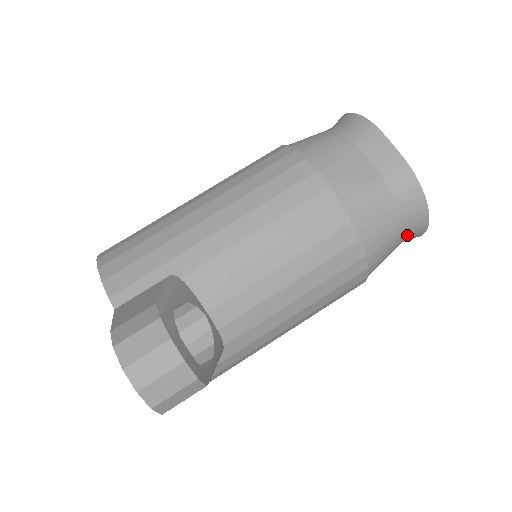
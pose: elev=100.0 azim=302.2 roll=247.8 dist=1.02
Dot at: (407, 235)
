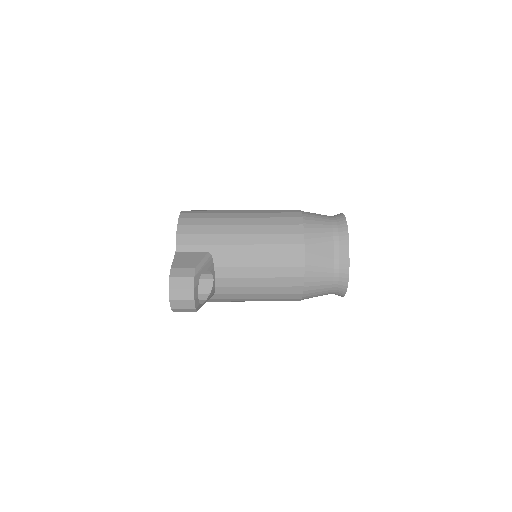
Dot at: (332, 293)
